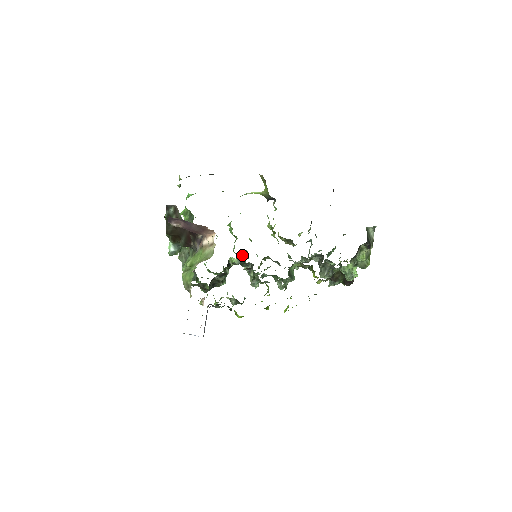
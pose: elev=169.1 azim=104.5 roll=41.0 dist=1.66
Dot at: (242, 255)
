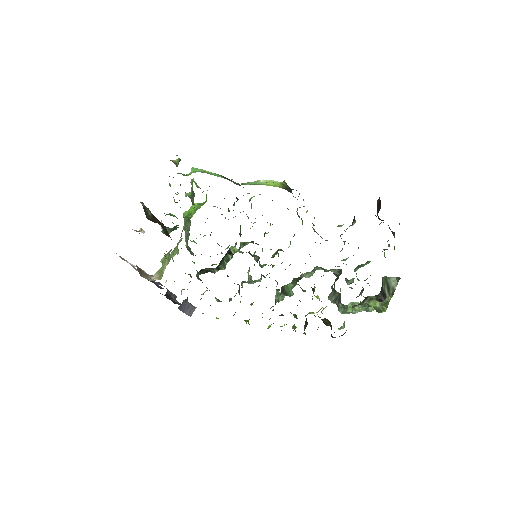
Dot at: (253, 241)
